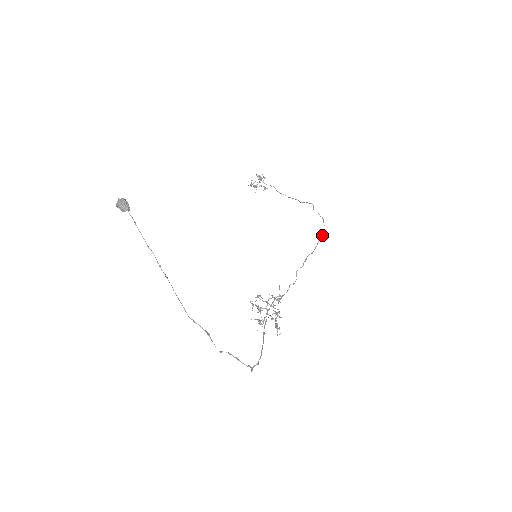
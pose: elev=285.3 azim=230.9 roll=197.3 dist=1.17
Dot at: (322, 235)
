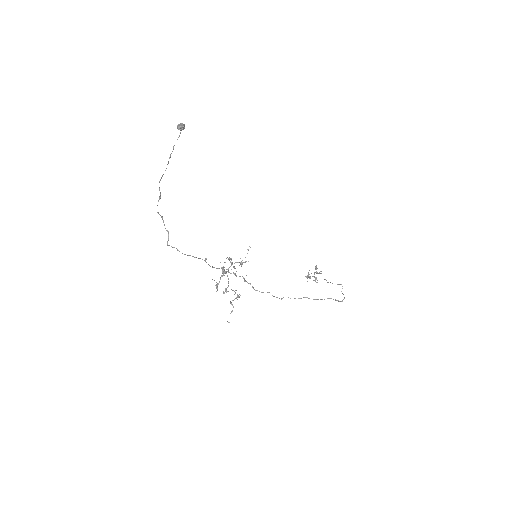
Dot at: (331, 298)
